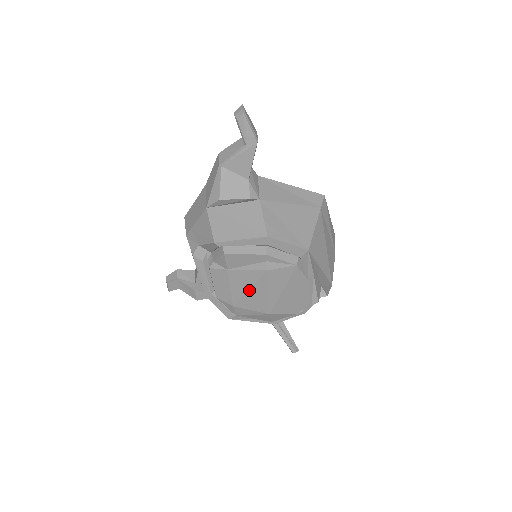
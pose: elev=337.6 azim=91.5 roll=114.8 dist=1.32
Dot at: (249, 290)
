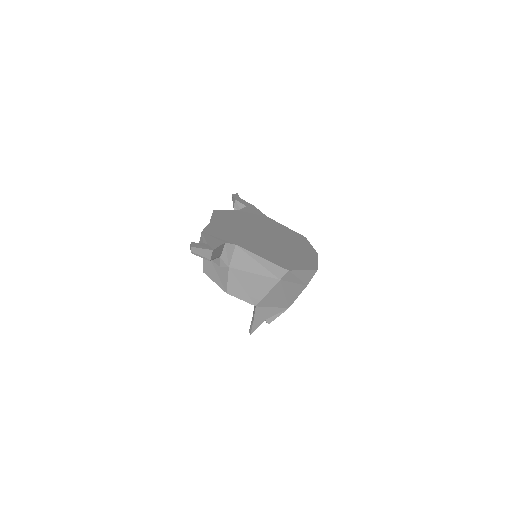
Dot at: occluded
